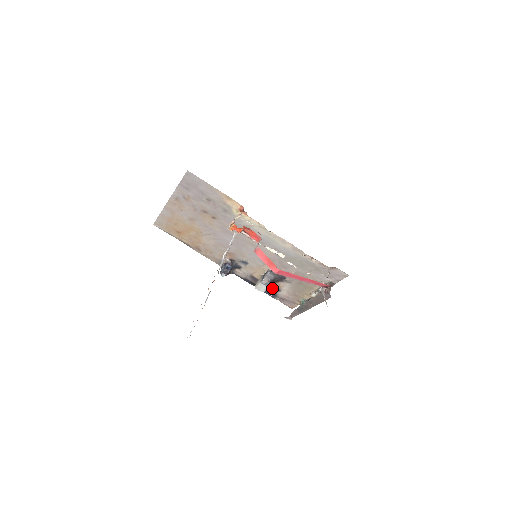
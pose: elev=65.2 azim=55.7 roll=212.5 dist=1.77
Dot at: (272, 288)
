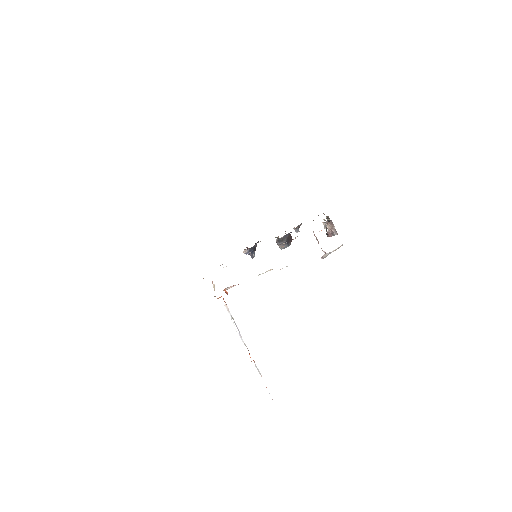
Dot at: (294, 228)
